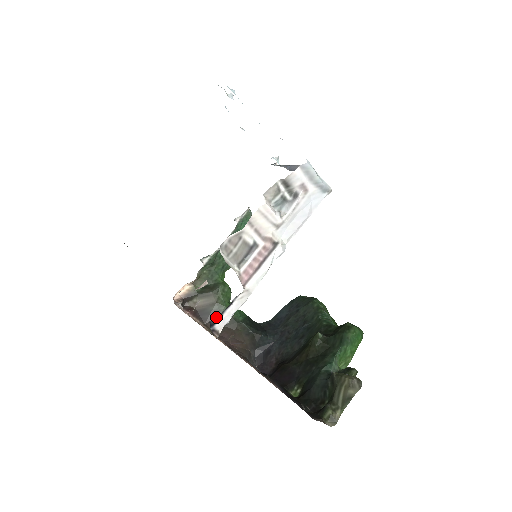
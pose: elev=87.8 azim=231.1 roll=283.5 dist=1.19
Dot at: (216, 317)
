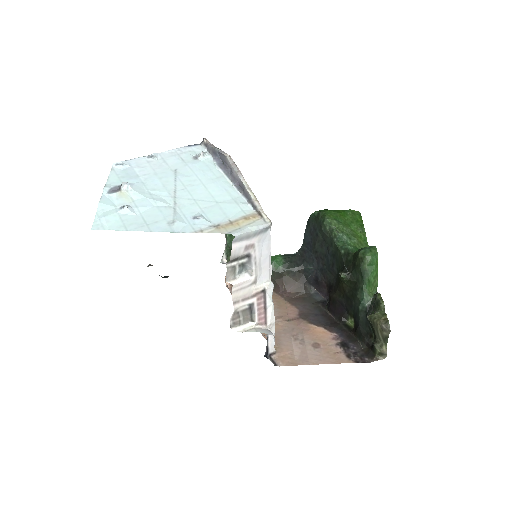
Dot at: occluded
